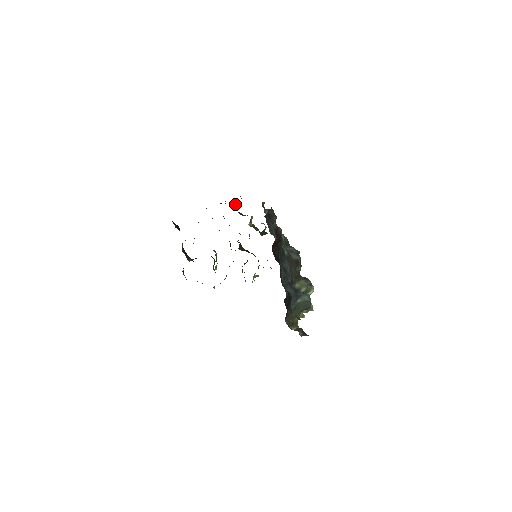
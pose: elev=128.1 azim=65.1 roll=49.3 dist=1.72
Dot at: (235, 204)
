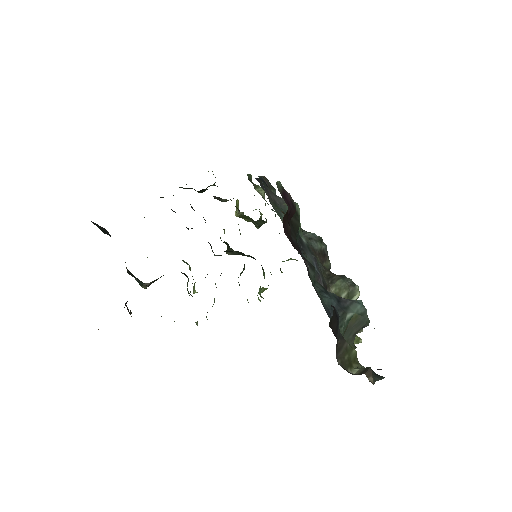
Dot at: (207, 187)
